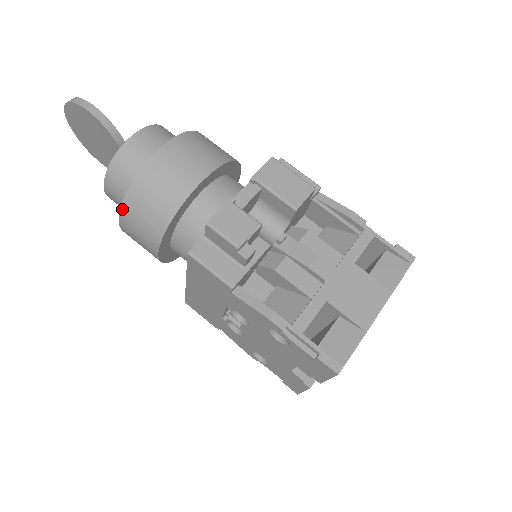
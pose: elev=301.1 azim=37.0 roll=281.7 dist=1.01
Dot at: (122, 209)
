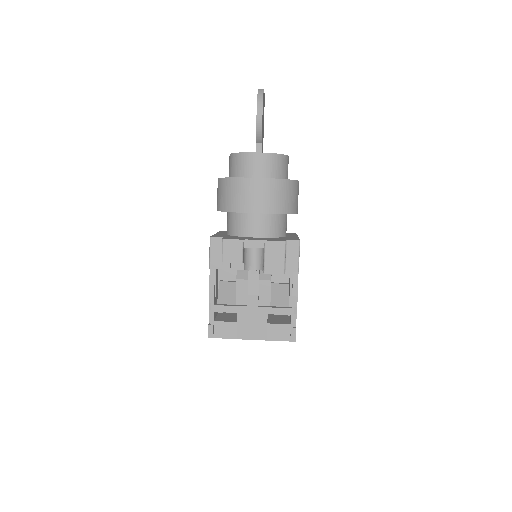
Dot at: (219, 179)
